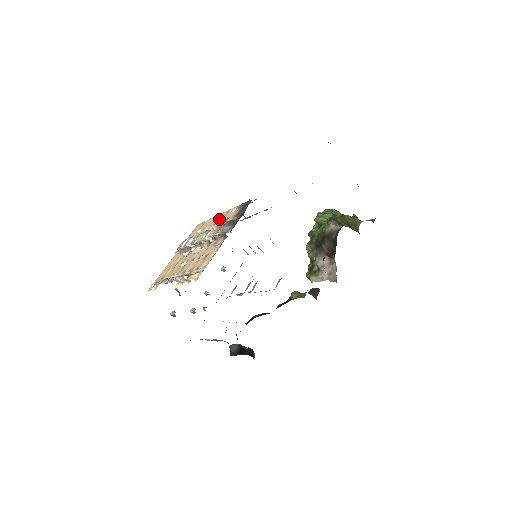
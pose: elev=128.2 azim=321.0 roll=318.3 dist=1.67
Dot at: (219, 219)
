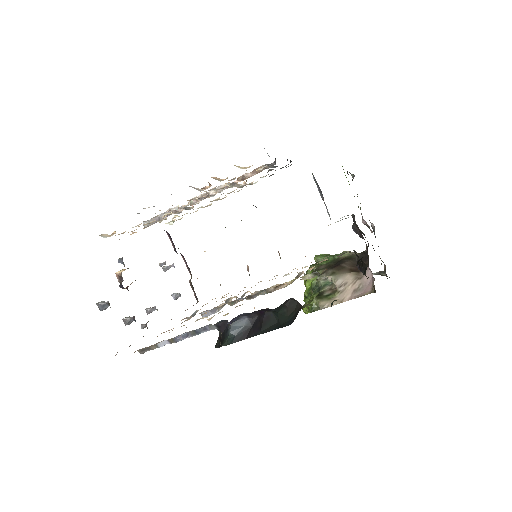
Dot at: occluded
